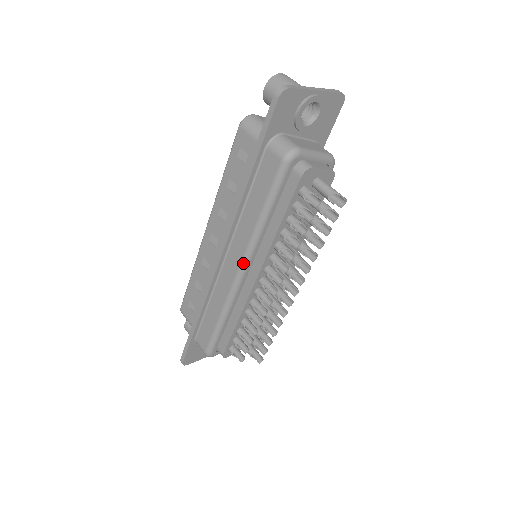
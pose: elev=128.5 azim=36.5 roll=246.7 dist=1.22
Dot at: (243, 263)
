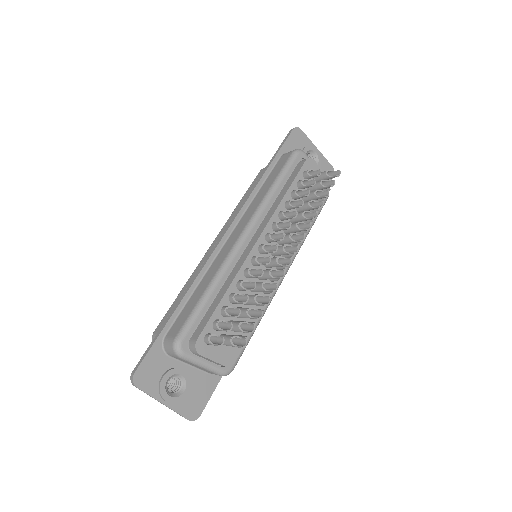
Dot at: (248, 225)
